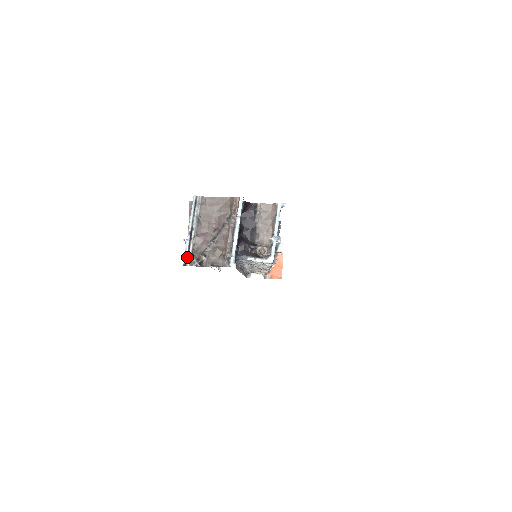
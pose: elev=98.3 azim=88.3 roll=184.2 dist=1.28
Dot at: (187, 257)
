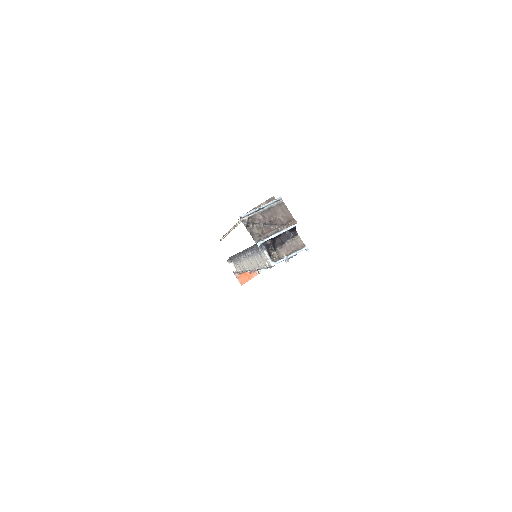
Dot at: (246, 216)
